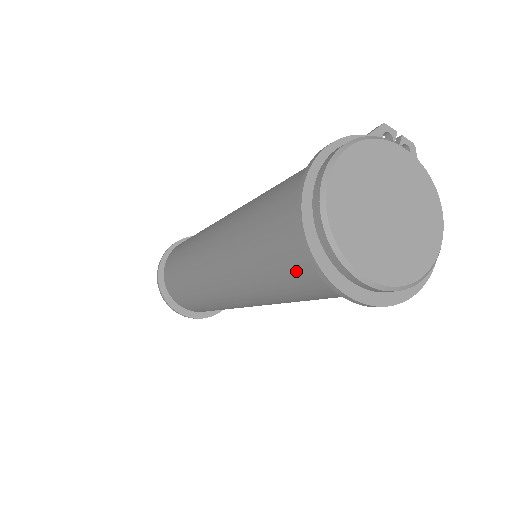
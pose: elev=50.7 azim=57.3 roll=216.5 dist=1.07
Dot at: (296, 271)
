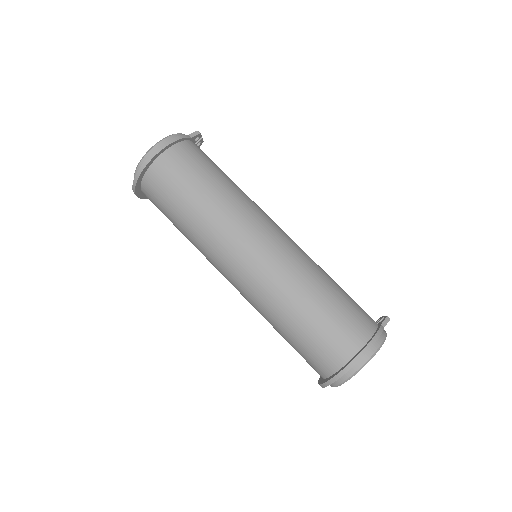
Dot at: (308, 356)
